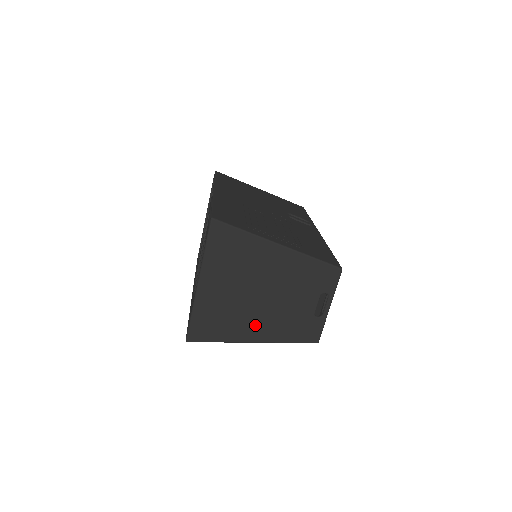
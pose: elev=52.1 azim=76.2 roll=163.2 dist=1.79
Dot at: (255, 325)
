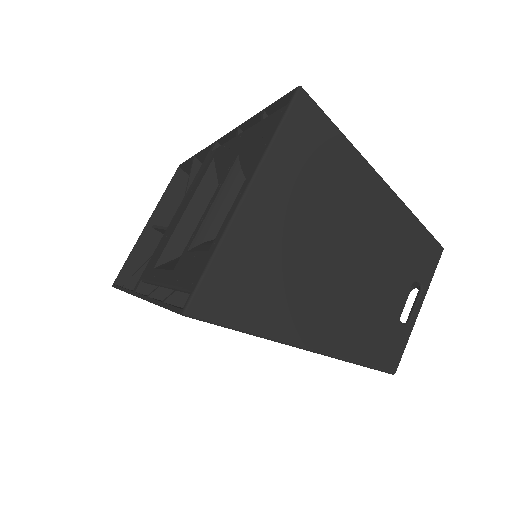
Dot at: (314, 311)
